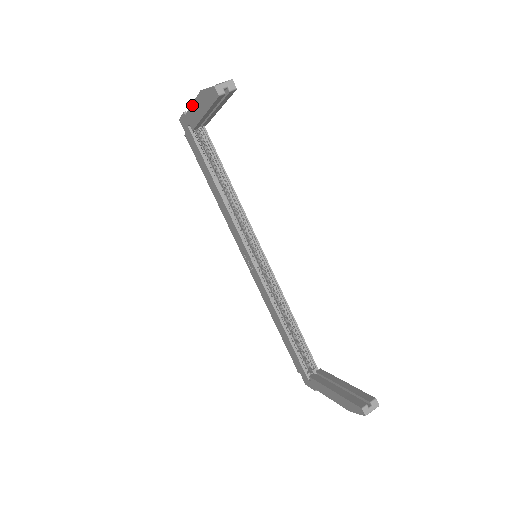
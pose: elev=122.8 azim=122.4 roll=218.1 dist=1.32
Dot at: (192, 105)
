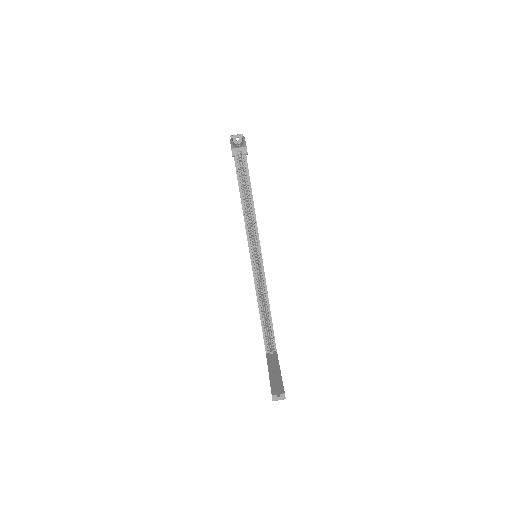
Dot at: occluded
